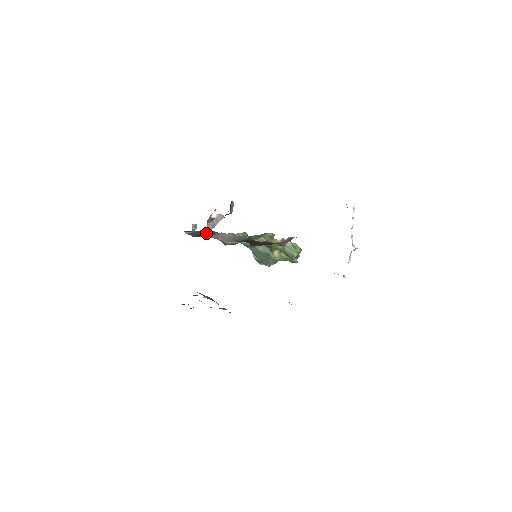
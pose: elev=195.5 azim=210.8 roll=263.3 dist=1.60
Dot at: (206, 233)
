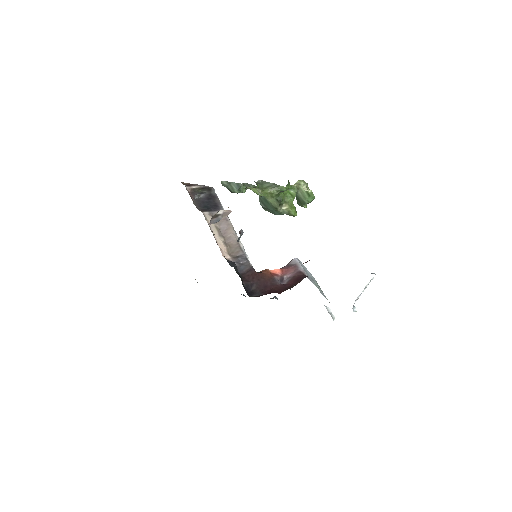
Dot at: (210, 202)
